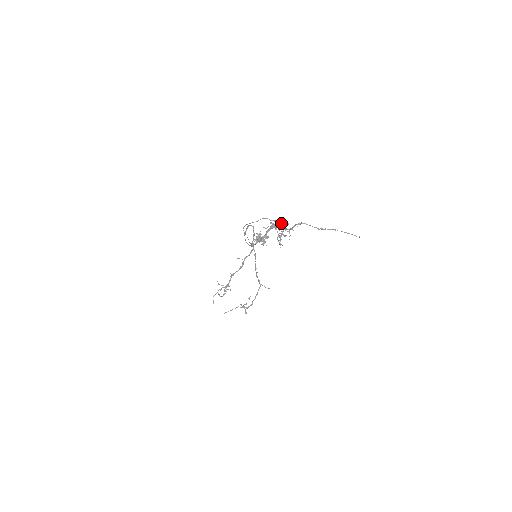
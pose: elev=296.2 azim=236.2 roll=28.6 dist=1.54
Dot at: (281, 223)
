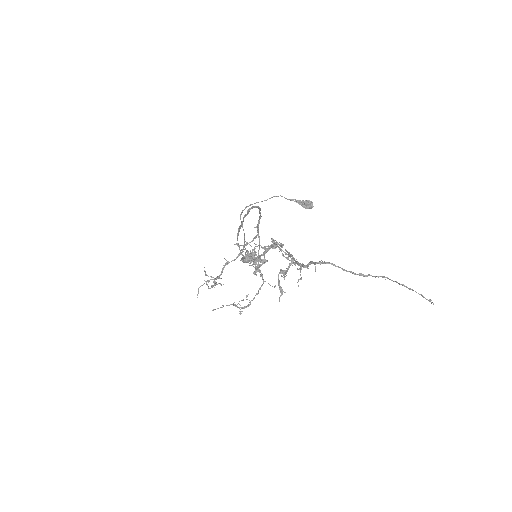
Dot at: (302, 204)
